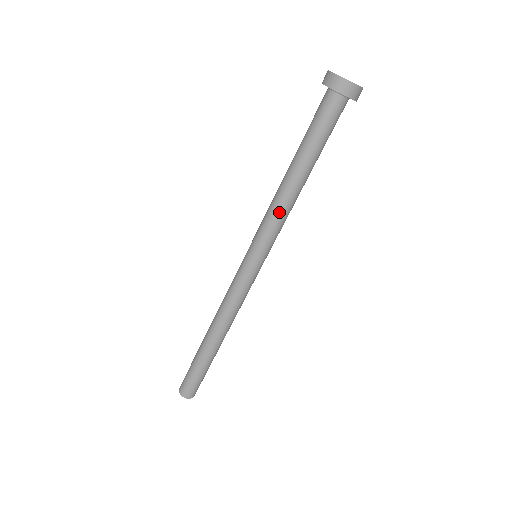
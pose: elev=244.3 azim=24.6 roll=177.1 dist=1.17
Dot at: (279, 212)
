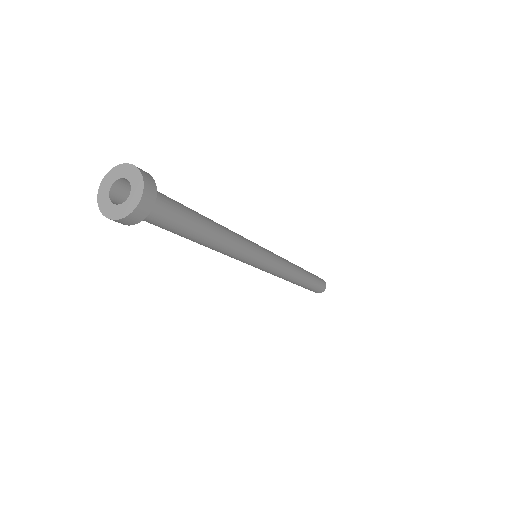
Dot at: (231, 253)
